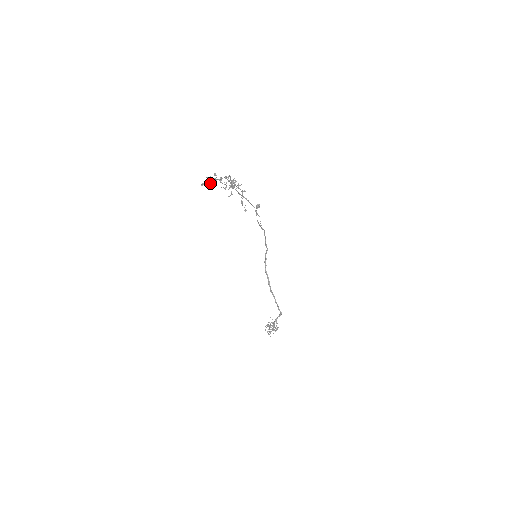
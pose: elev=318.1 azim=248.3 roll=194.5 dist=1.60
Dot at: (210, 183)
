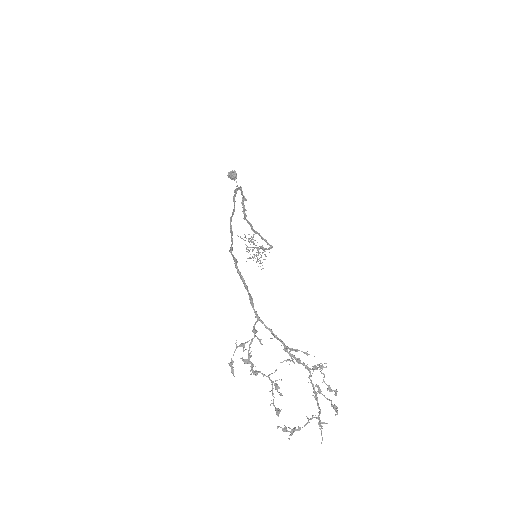
Dot at: occluded
